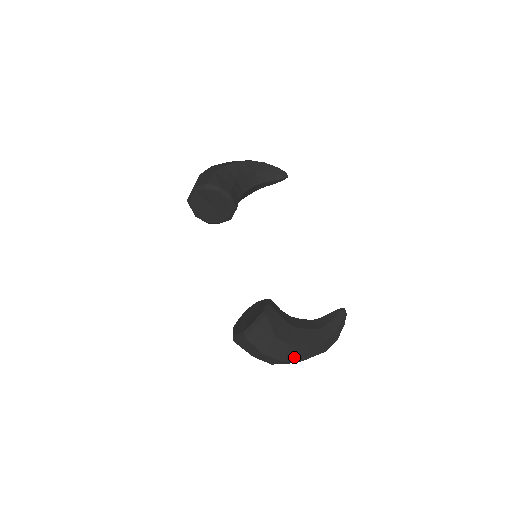
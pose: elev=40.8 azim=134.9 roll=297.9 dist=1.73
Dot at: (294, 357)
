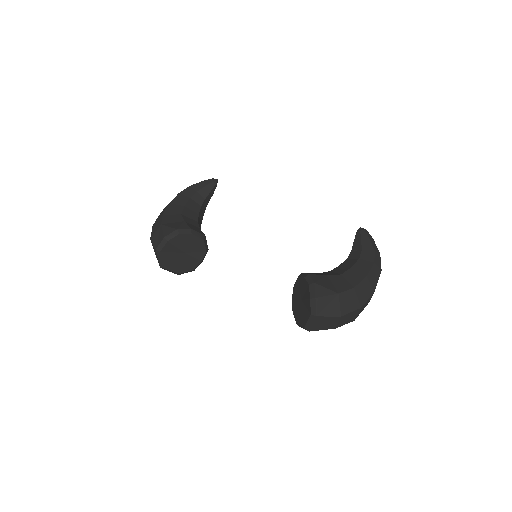
Dot at: (365, 296)
